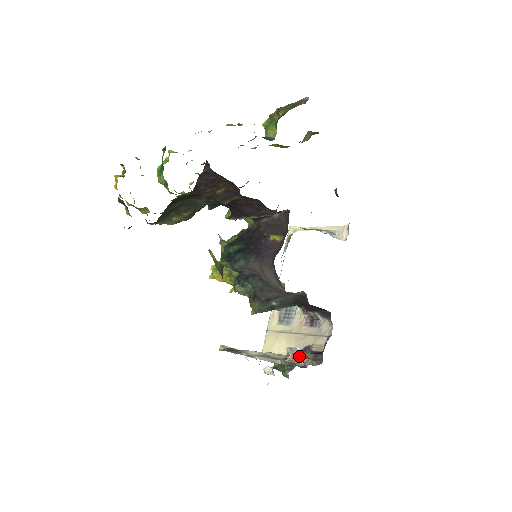
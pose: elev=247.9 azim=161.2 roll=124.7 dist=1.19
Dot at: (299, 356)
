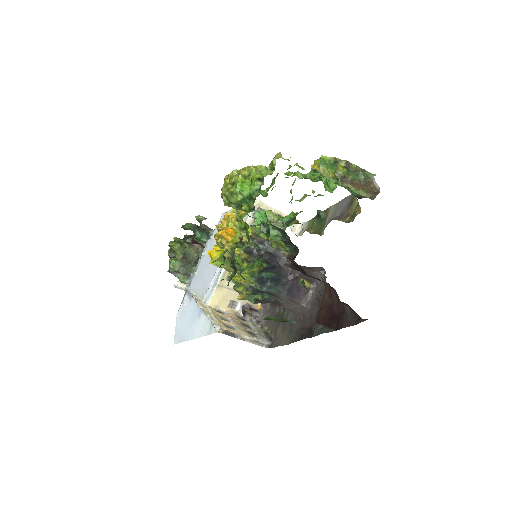
Dot at: (238, 308)
